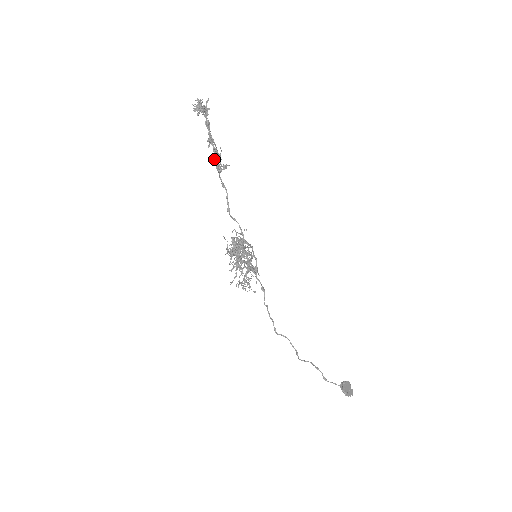
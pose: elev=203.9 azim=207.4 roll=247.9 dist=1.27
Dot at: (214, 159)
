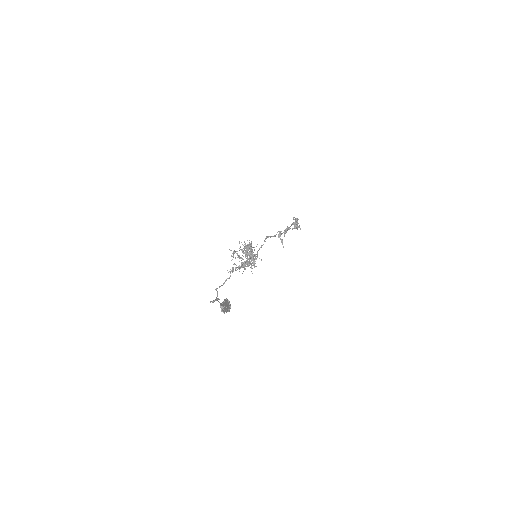
Dot at: occluded
